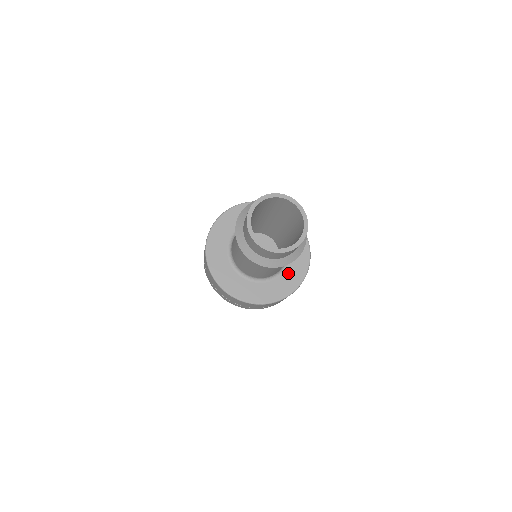
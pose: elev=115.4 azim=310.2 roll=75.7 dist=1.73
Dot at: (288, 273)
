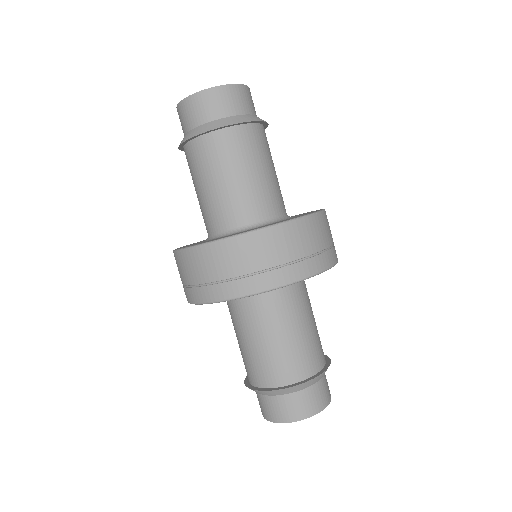
Dot at: occluded
